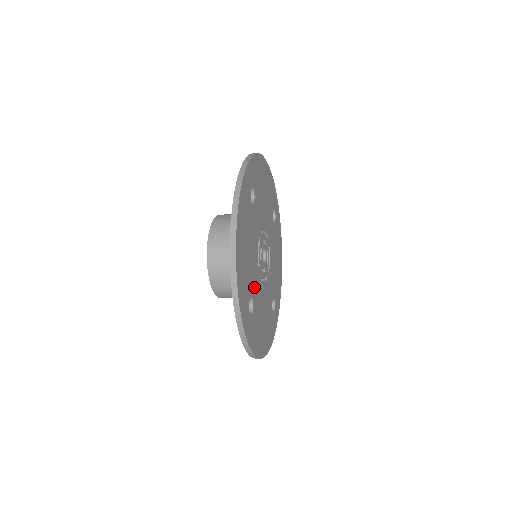
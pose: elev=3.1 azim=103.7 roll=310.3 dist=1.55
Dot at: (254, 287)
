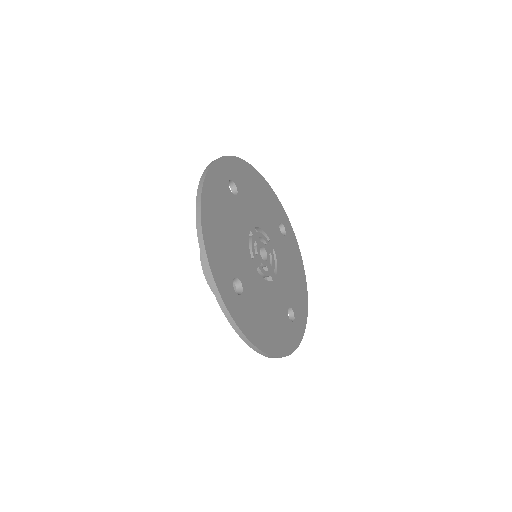
Dot at: (243, 271)
